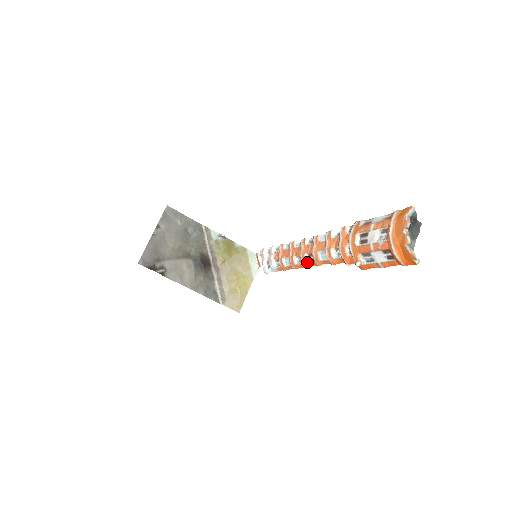
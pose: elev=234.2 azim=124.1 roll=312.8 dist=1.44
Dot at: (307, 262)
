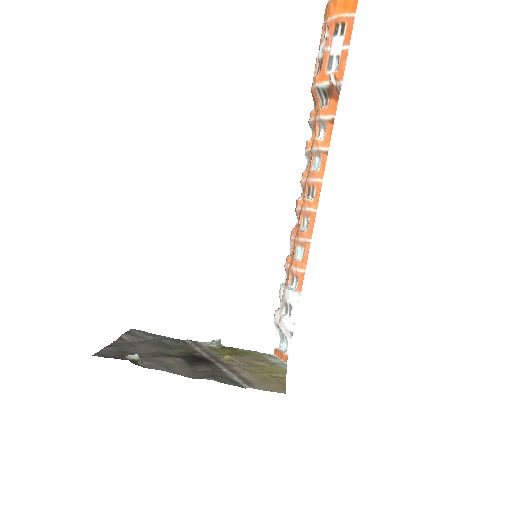
Dot at: (311, 200)
